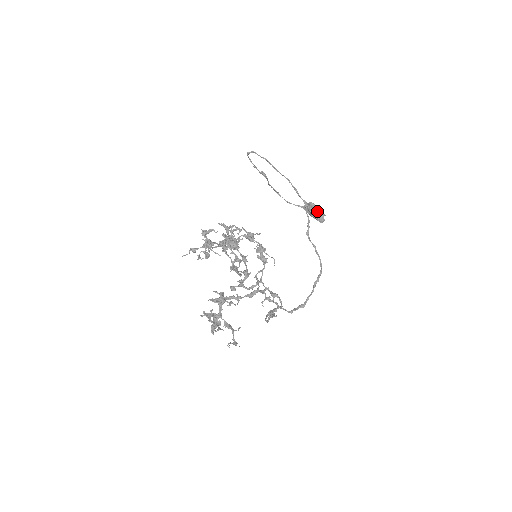
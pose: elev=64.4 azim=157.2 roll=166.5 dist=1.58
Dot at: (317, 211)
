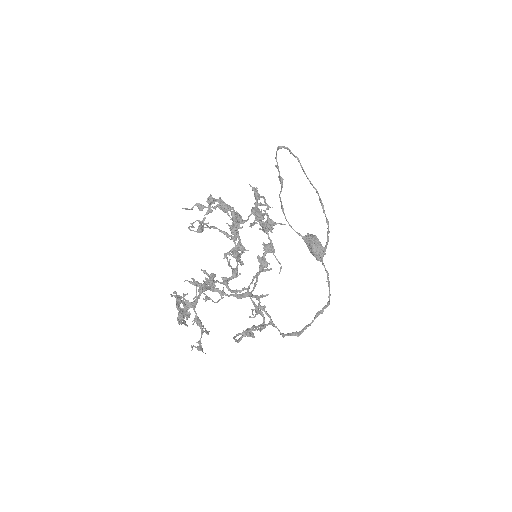
Dot at: (319, 246)
